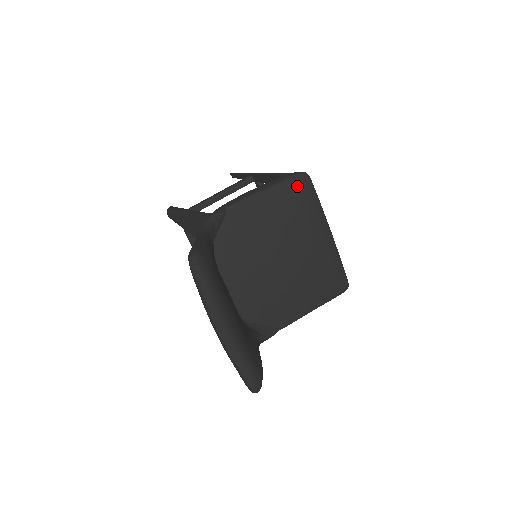
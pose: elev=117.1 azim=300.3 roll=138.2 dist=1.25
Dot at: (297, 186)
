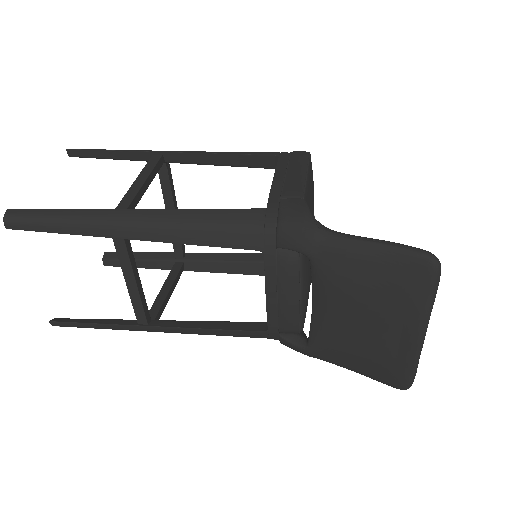
Dot at: occluded
